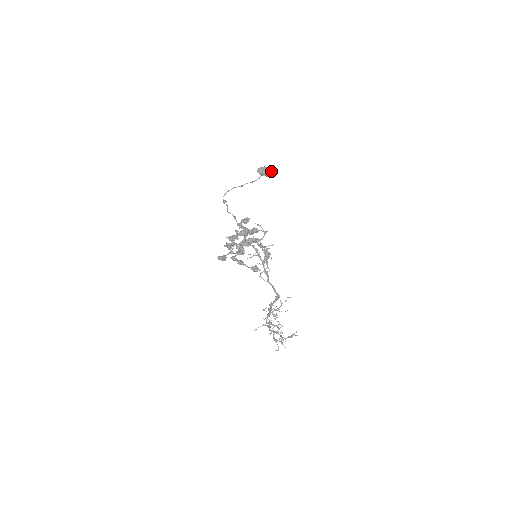
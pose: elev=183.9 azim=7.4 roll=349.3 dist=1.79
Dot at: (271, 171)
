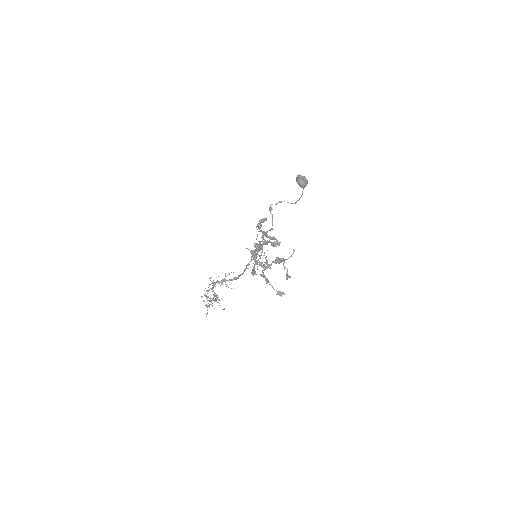
Dot at: occluded
